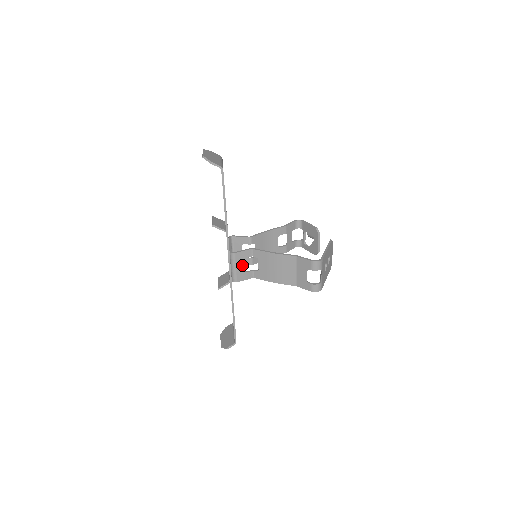
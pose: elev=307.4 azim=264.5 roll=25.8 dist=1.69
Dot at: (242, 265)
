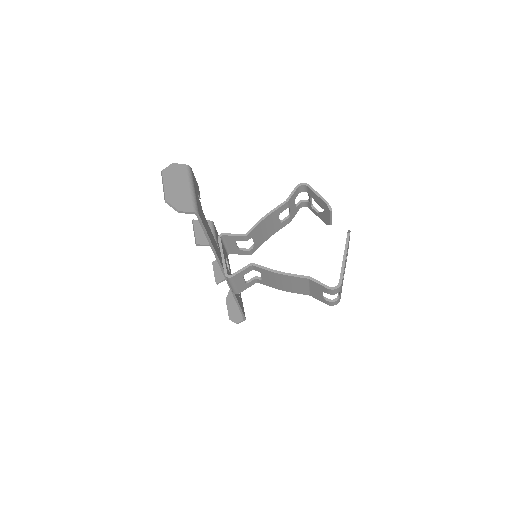
Dot at: (242, 281)
